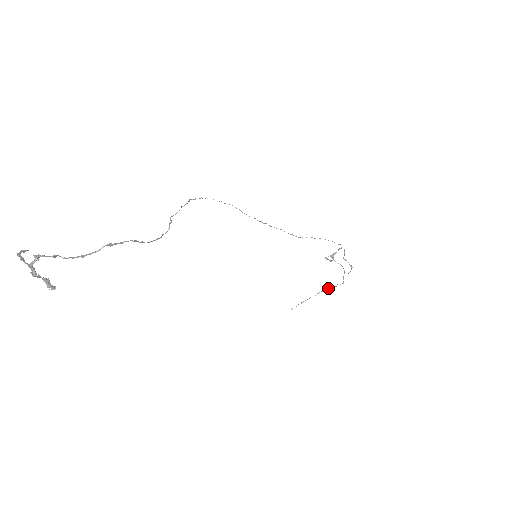
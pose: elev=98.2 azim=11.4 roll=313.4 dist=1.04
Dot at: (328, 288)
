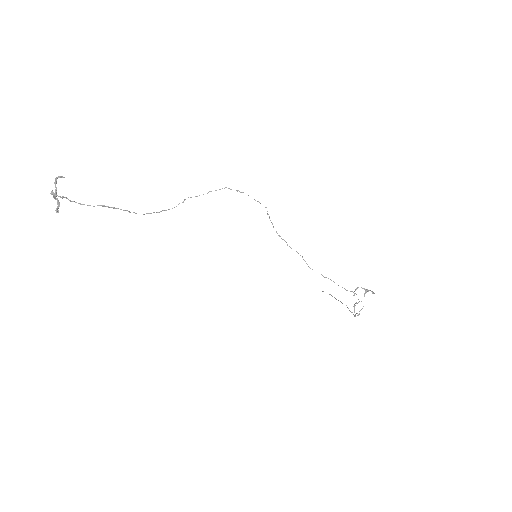
Dot at: occluded
